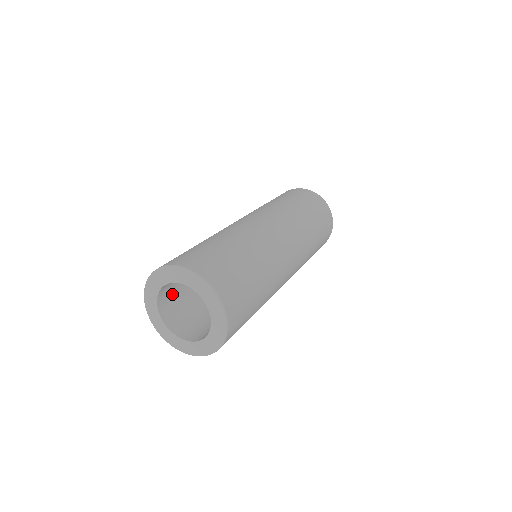
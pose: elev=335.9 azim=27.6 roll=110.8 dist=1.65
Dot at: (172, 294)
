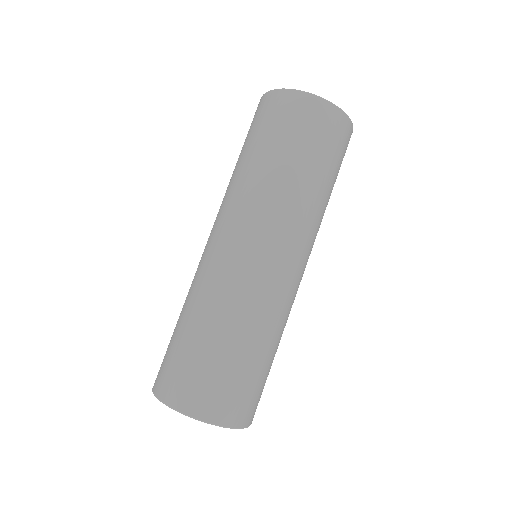
Dot at: occluded
